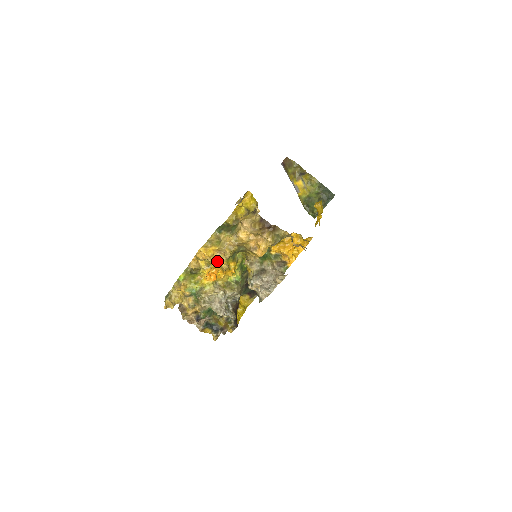
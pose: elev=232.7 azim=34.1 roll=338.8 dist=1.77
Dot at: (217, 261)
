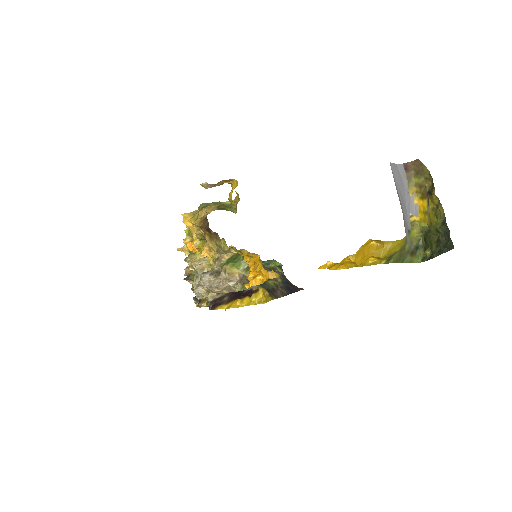
Dot at: (194, 235)
